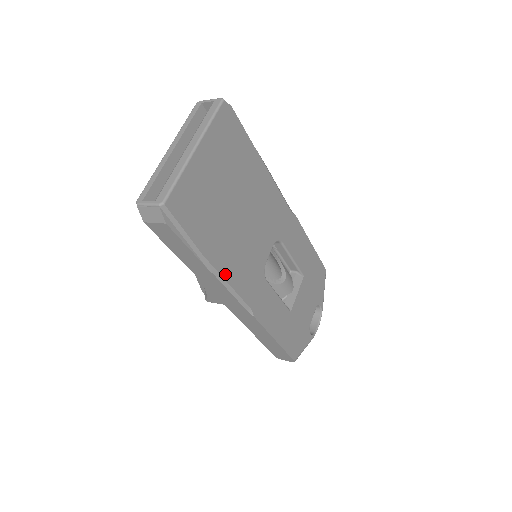
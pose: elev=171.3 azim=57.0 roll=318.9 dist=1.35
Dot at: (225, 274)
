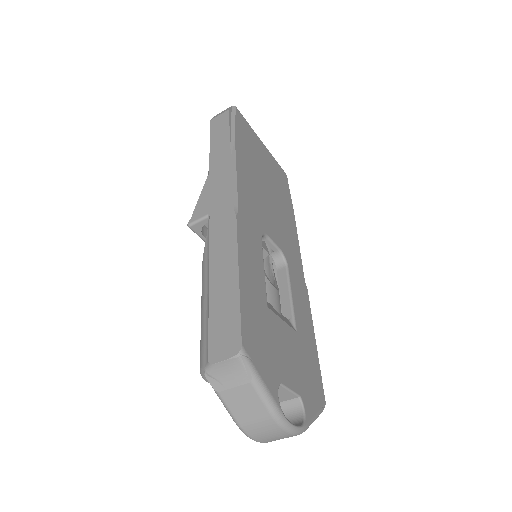
Dot at: (238, 166)
